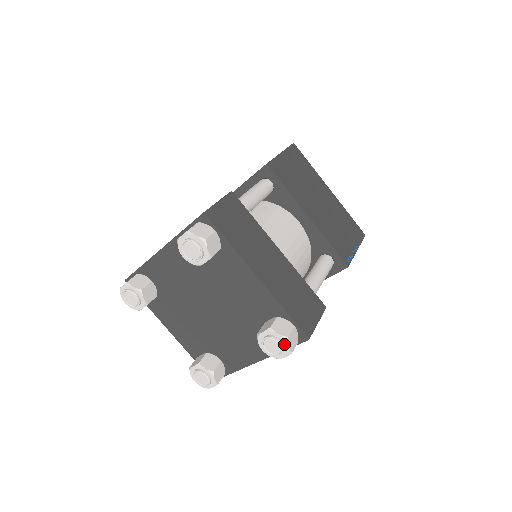
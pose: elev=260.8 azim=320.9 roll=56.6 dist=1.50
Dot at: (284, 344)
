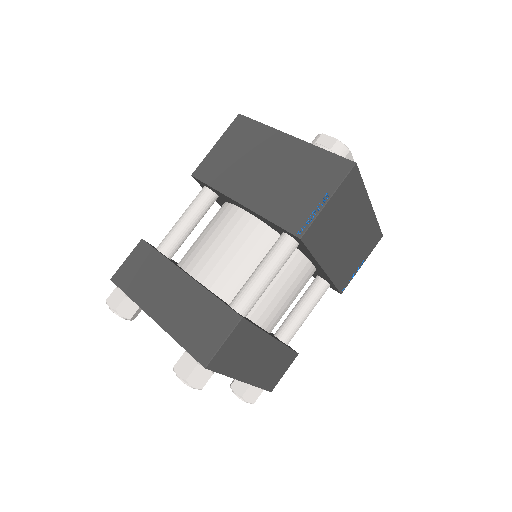
Dot at: occluded
